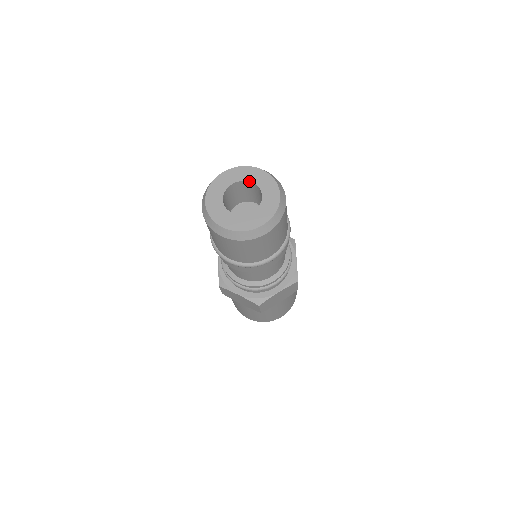
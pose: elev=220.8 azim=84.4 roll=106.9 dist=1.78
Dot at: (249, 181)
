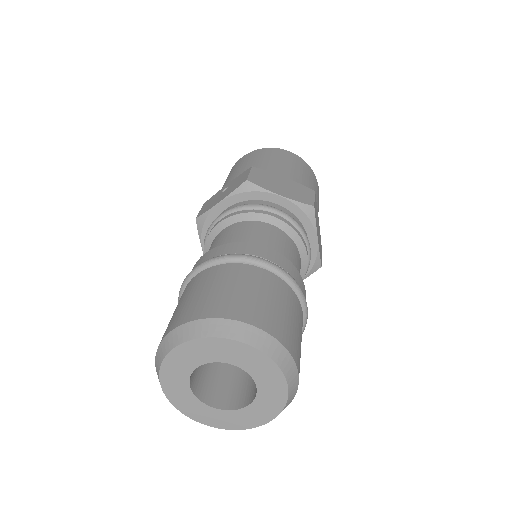
Dot at: (228, 363)
